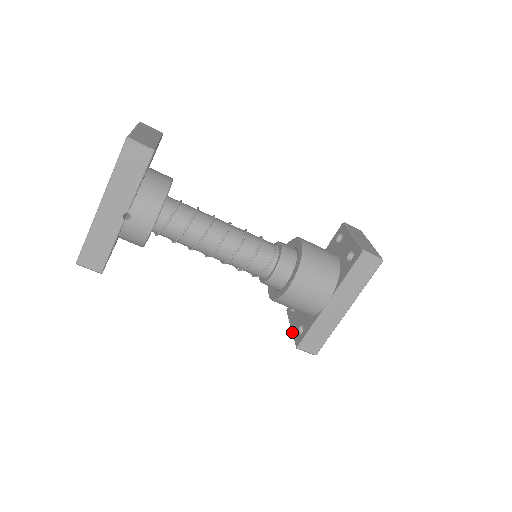
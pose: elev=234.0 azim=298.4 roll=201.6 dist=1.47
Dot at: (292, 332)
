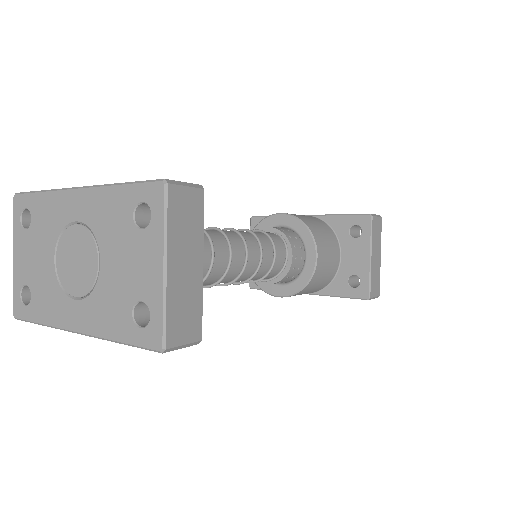
Dot at: occluded
